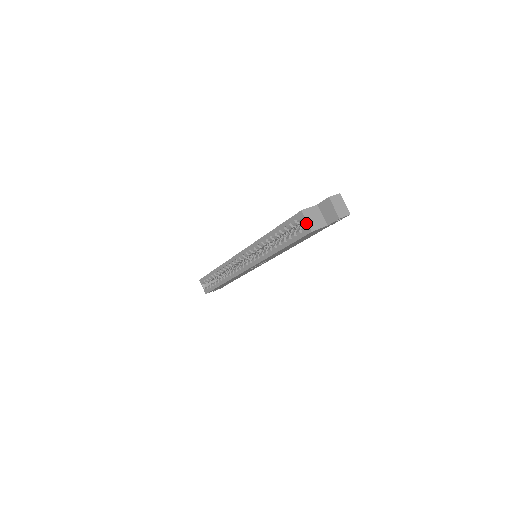
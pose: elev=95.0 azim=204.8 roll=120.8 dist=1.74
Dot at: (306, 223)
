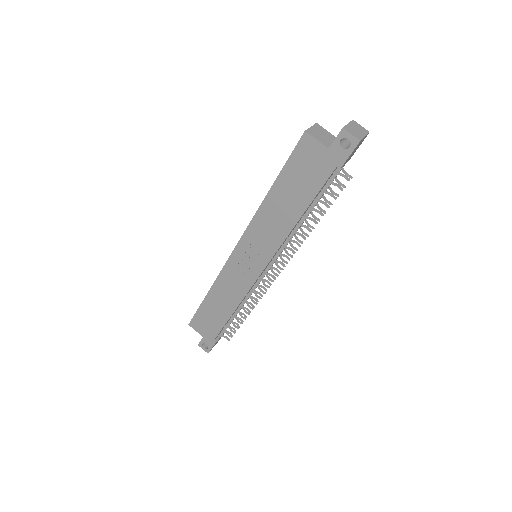
Dot at: (309, 129)
